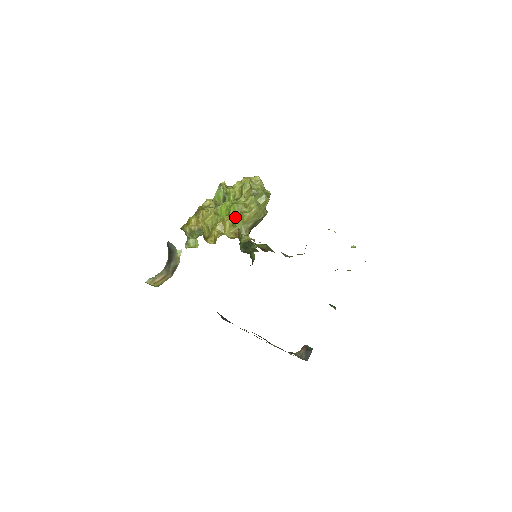
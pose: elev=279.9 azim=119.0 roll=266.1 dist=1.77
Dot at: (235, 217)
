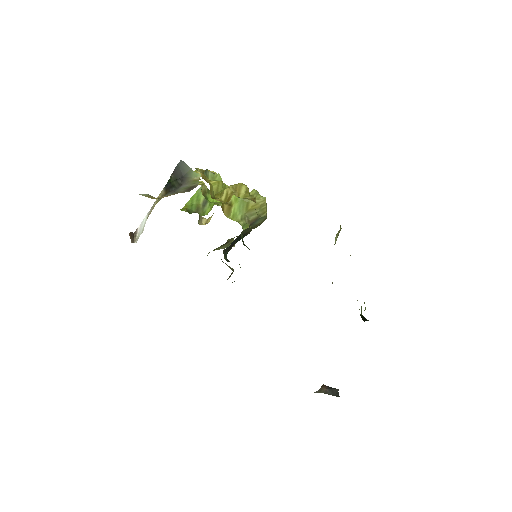
Dot at: (237, 202)
